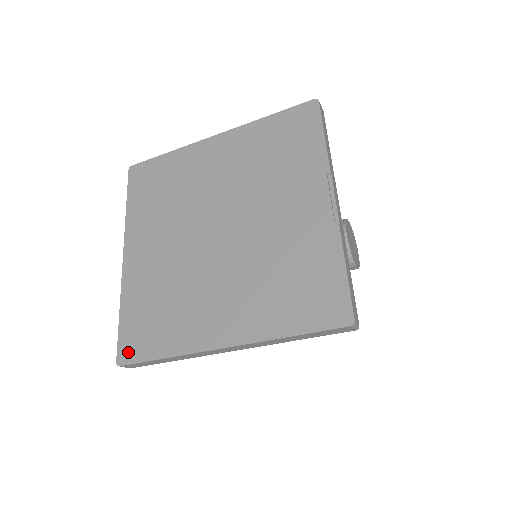
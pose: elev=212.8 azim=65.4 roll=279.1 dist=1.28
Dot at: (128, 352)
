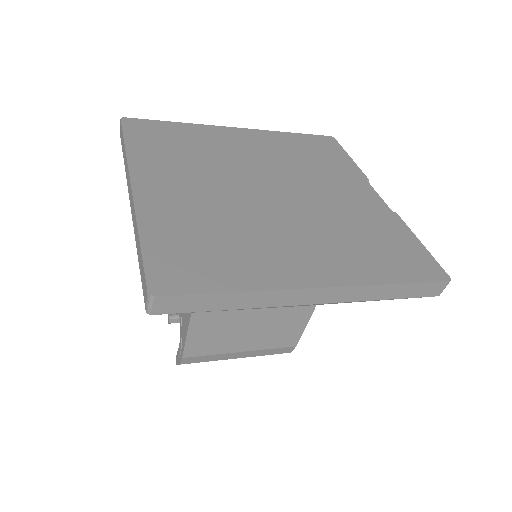
Dot at: (169, 280)
